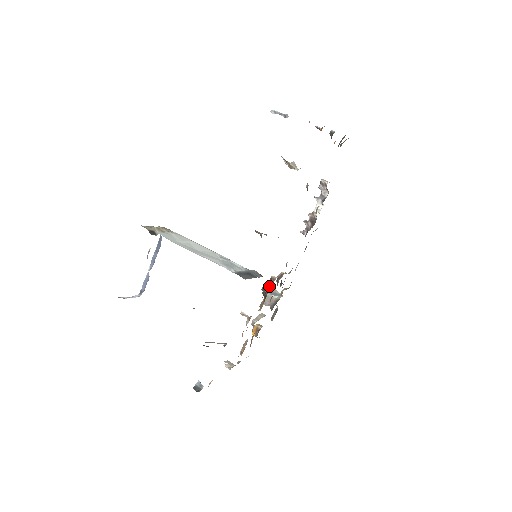
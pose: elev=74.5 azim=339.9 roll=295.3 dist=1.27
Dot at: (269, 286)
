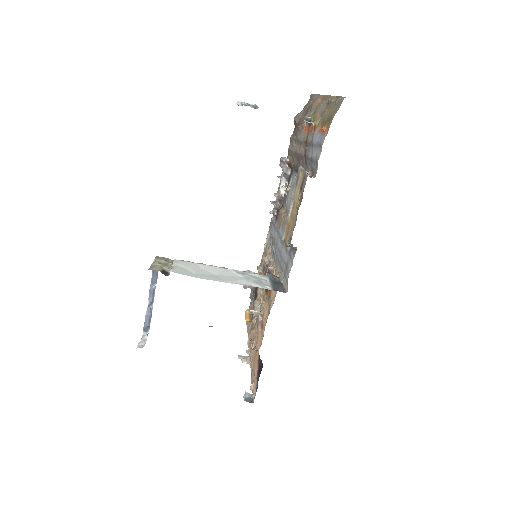
Dot at: occluded
